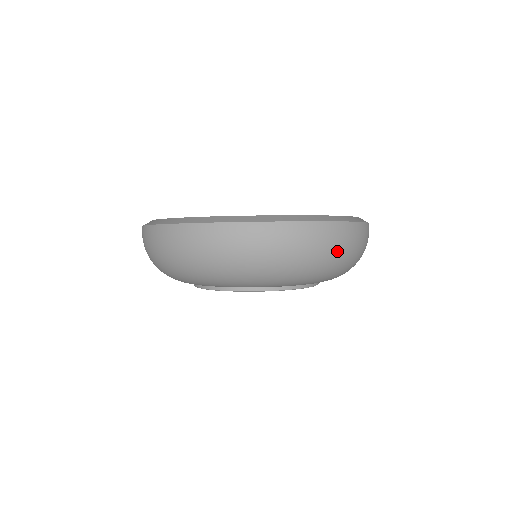
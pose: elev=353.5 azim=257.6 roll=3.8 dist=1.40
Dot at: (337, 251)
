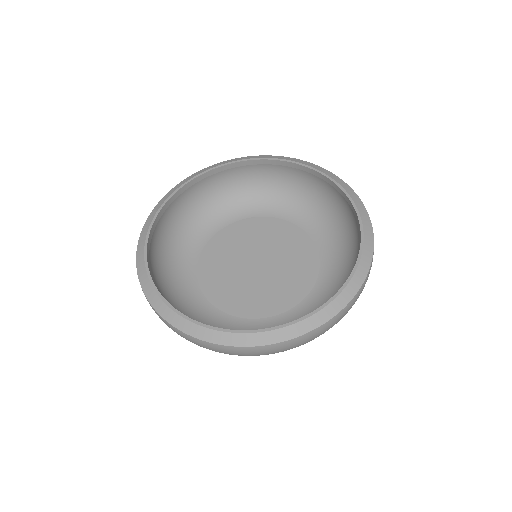
Dot at: occluded
